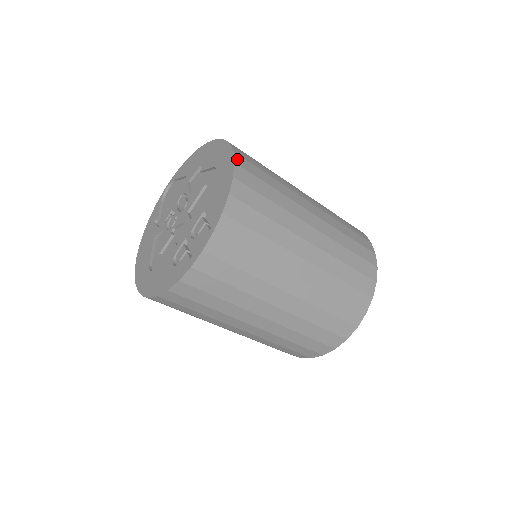
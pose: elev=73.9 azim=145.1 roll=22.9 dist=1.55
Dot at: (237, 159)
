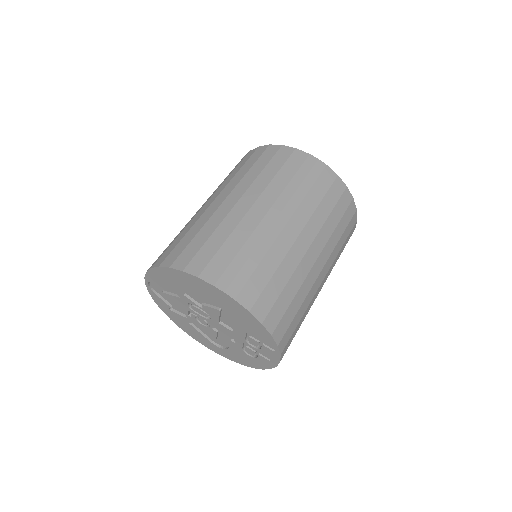
Dot at: (244, 303)
